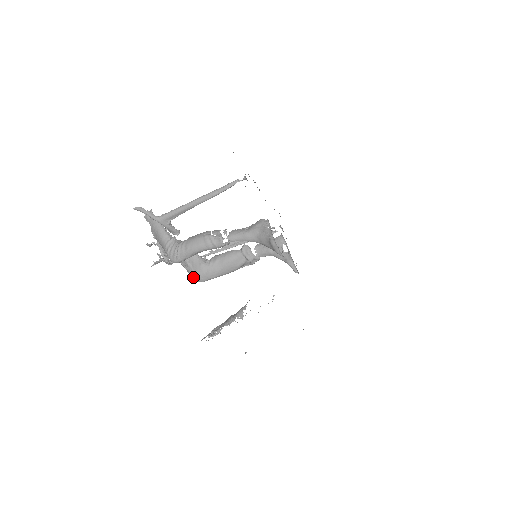
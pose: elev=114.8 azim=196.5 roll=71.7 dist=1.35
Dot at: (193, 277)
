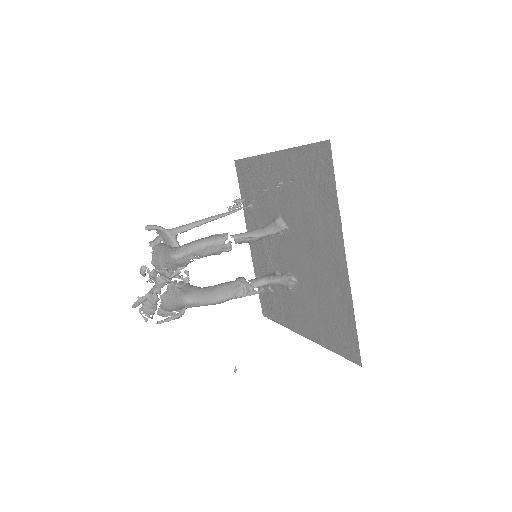
Dot at: (183, 298)
